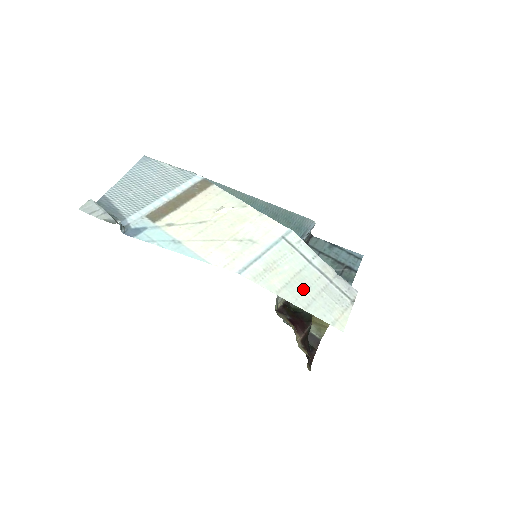
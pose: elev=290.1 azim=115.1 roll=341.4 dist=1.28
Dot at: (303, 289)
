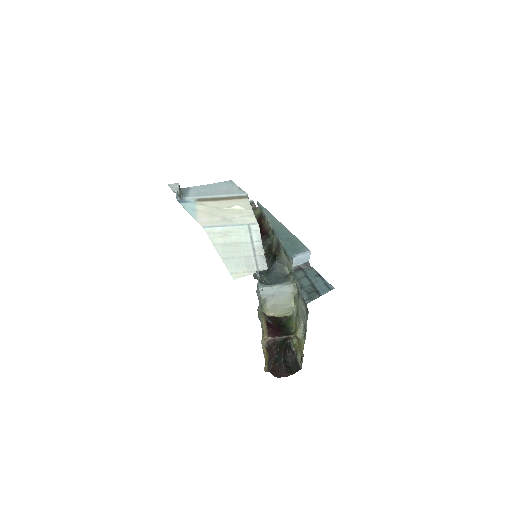
Dot at: (232, 250)
